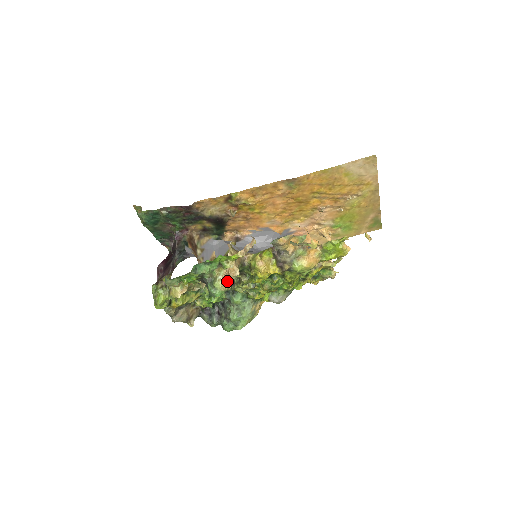
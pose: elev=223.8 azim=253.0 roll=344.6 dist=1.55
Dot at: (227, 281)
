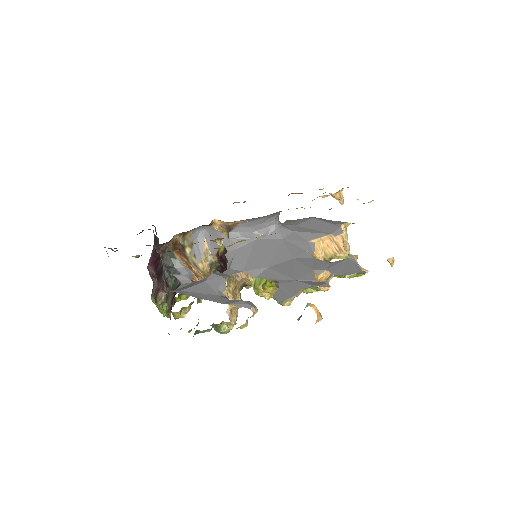
Dot at: (232, 323)
